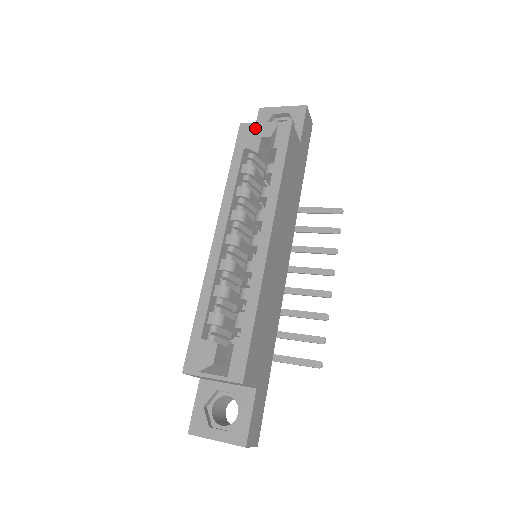
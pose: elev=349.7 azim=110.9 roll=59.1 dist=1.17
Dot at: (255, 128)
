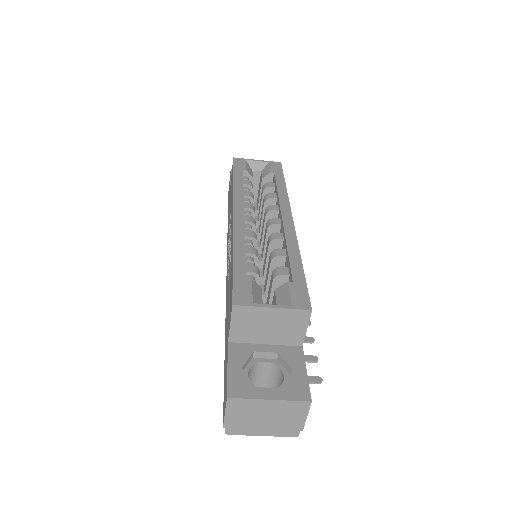
Dot at: (248, 162)
